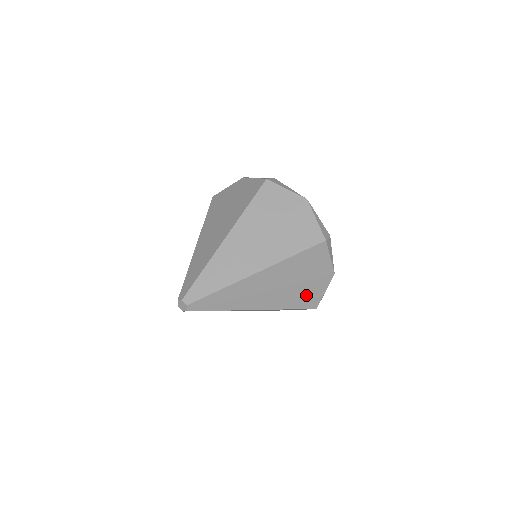
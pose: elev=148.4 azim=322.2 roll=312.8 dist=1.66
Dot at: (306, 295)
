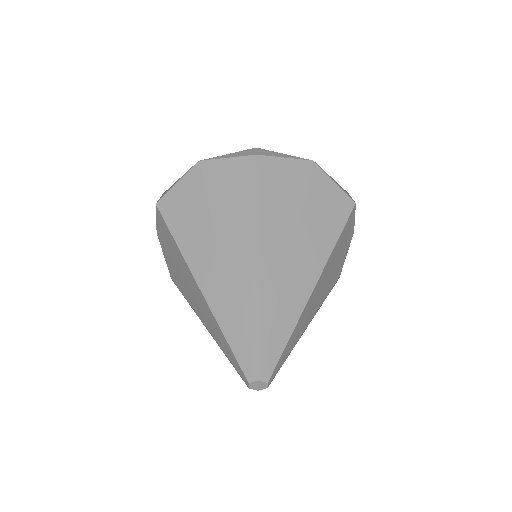
Dot at: (336, 272)
